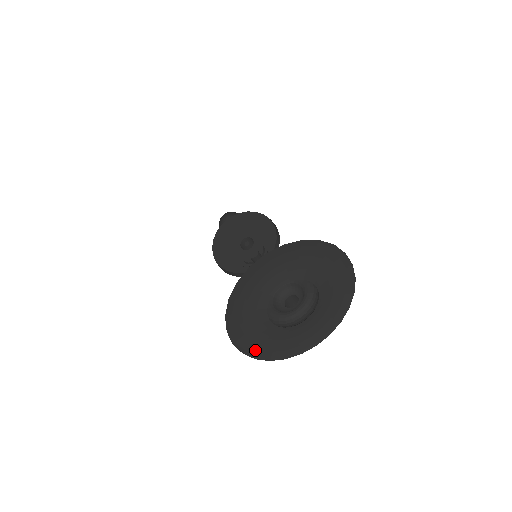
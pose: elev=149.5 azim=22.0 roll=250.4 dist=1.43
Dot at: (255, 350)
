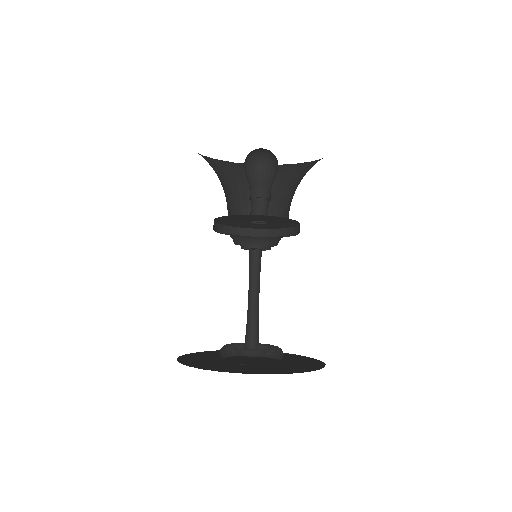
Dot at: occluded
